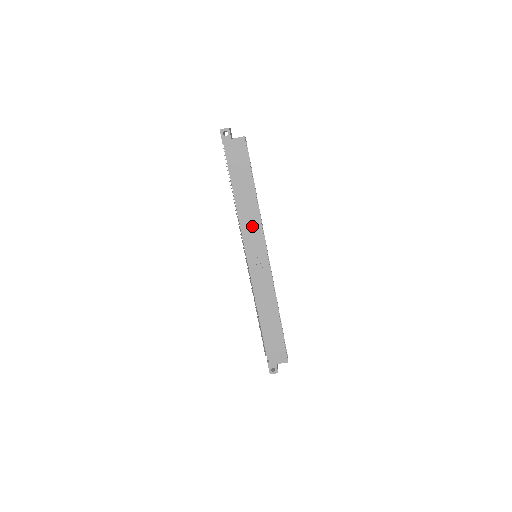
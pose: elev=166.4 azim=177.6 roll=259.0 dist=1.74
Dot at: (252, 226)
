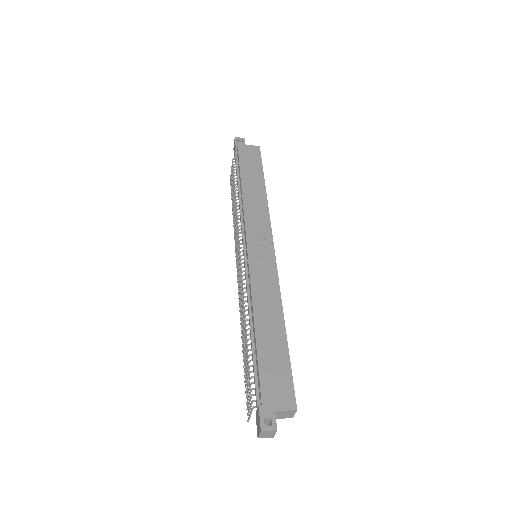
Dot at: (257, 215)
